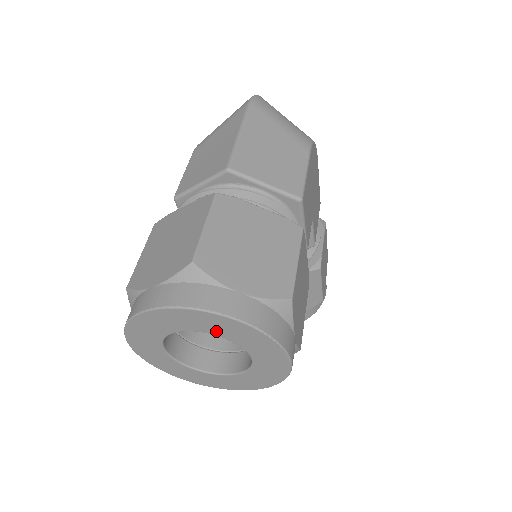
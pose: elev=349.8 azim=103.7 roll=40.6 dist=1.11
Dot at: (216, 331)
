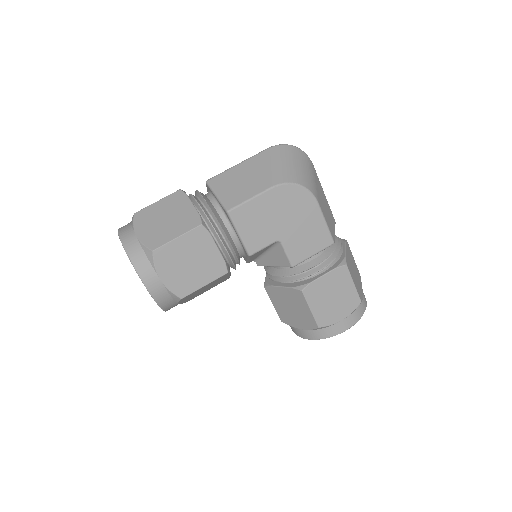
Dot at: occluded
